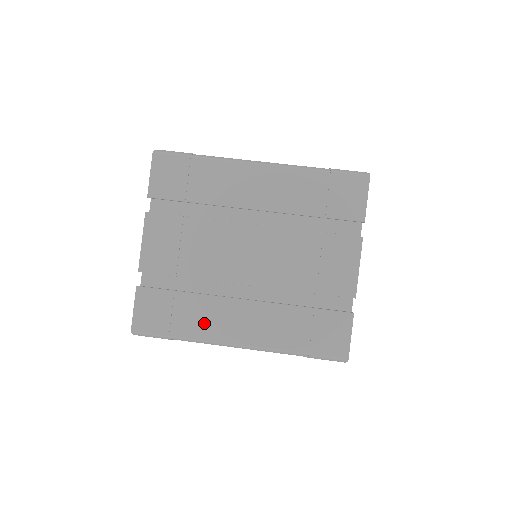
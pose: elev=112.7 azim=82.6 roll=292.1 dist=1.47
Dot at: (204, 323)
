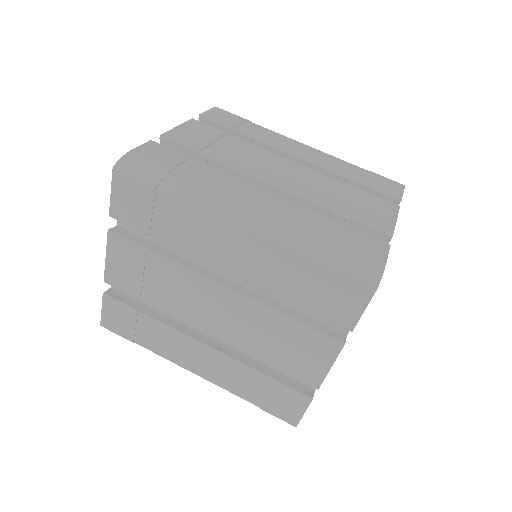
Dot at: (165, 346)
